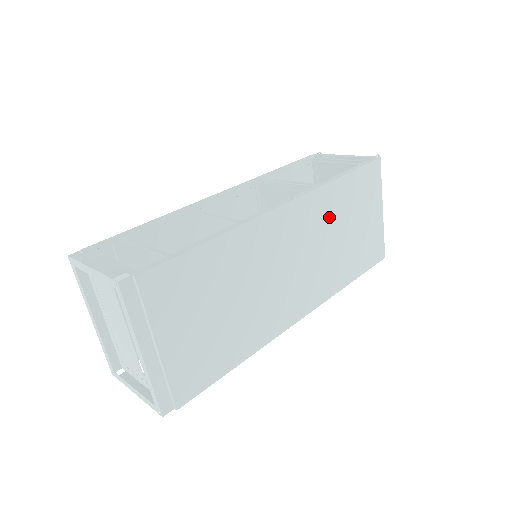
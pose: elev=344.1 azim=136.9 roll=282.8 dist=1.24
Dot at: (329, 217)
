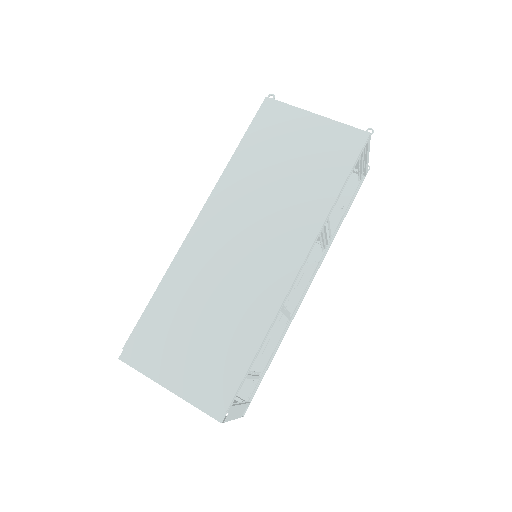
Dot at: (252, 181)
